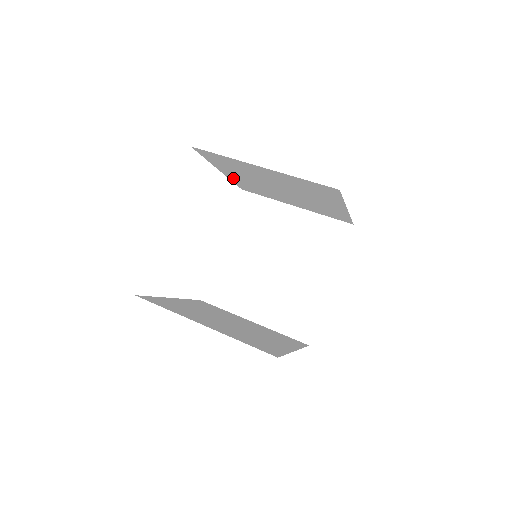
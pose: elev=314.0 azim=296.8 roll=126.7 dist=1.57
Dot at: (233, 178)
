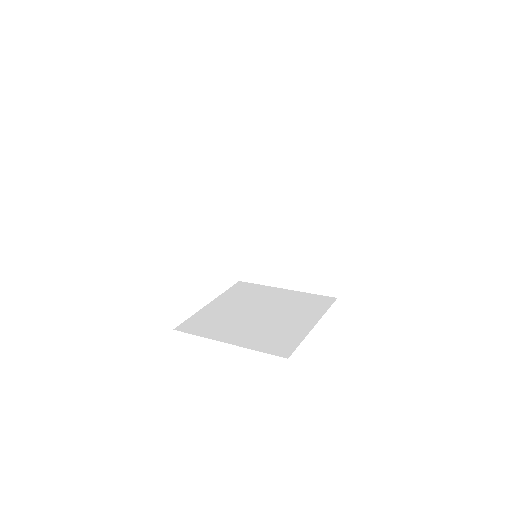
Dot at: occluded
